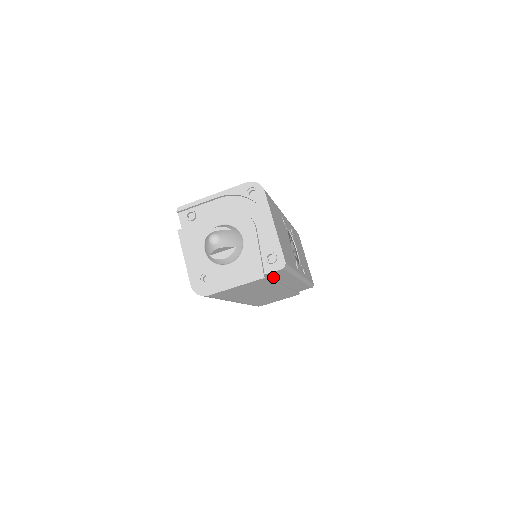
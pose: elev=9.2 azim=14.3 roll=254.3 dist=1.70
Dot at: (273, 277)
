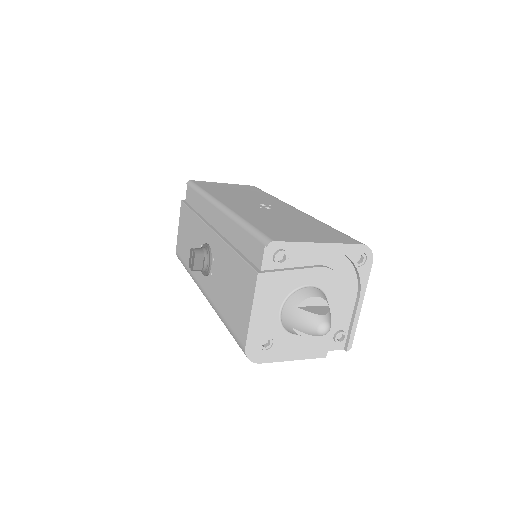
Dot at: occluded
